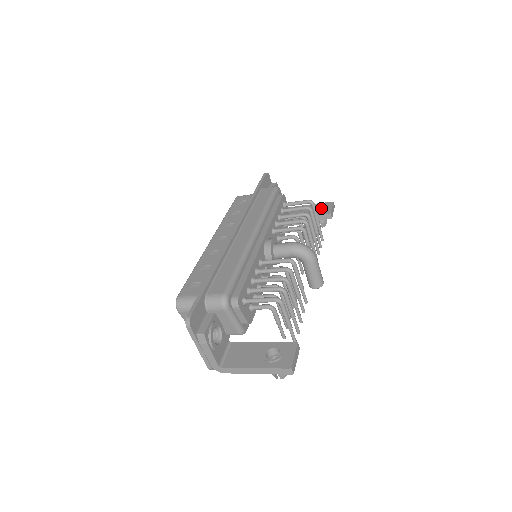
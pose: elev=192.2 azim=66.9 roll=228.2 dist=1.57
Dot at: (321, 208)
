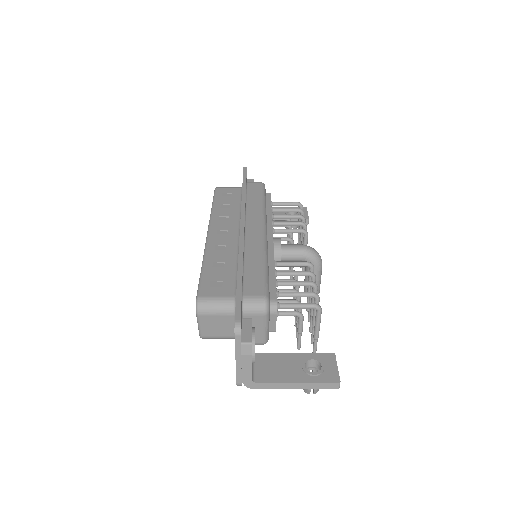
Dot at: (295, 212)
